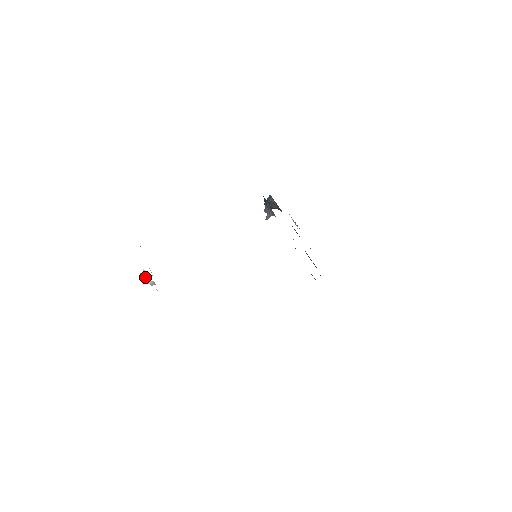
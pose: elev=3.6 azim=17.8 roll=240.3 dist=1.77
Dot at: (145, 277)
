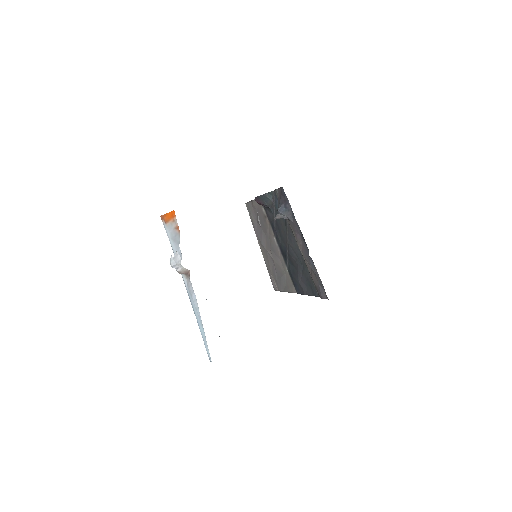
Dot at: (177, 262)
